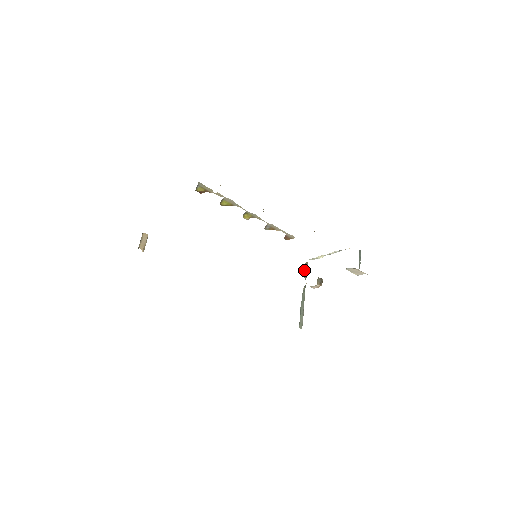
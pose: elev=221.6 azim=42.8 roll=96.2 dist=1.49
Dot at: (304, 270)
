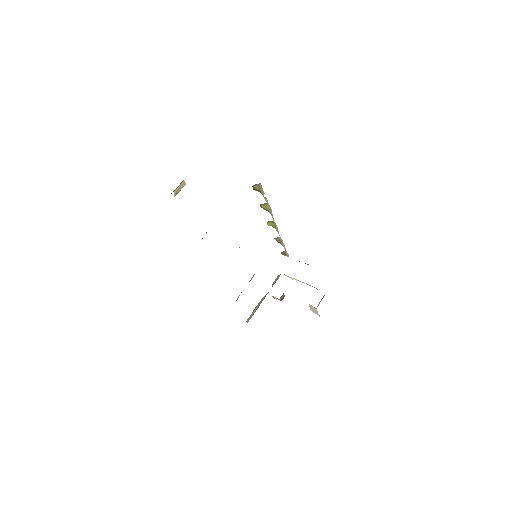
Dot at: (275, 279)
